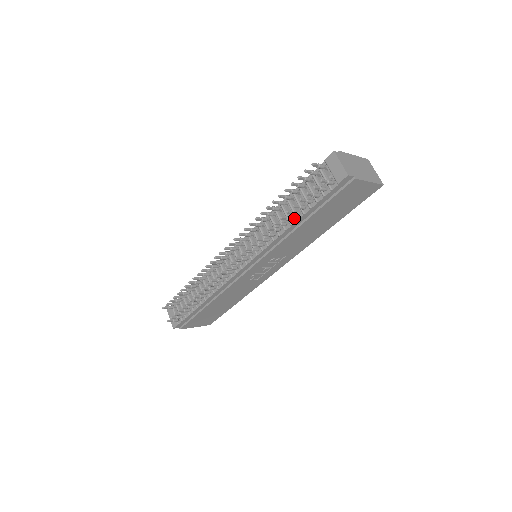
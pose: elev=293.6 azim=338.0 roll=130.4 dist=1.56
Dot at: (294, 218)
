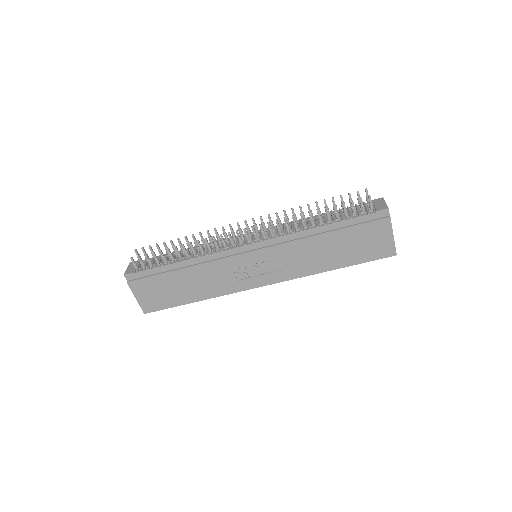
Dot at: (323, 224)
